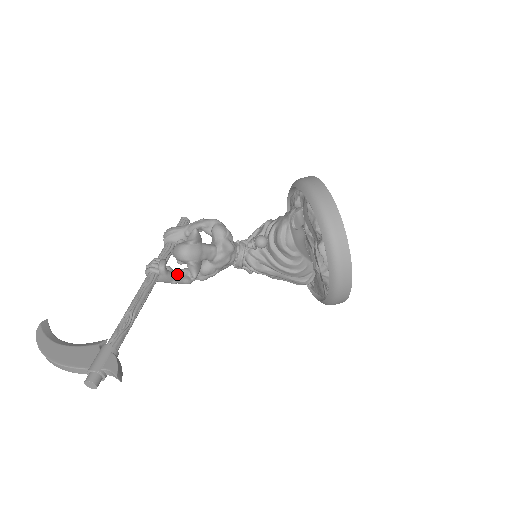
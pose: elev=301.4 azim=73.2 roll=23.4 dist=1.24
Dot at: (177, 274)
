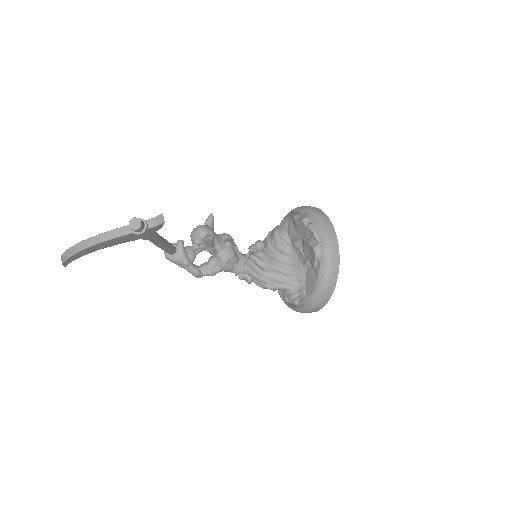
Dot at: occluded
